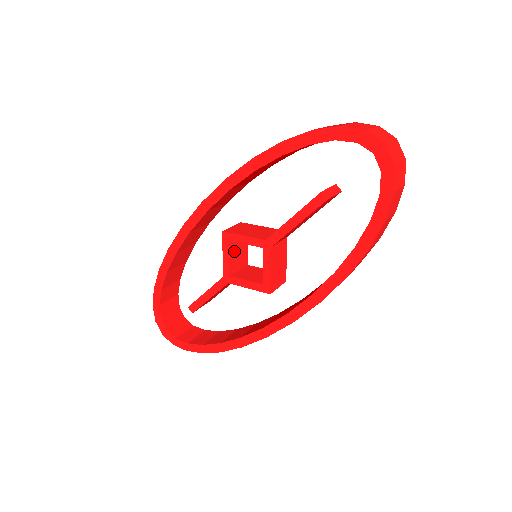
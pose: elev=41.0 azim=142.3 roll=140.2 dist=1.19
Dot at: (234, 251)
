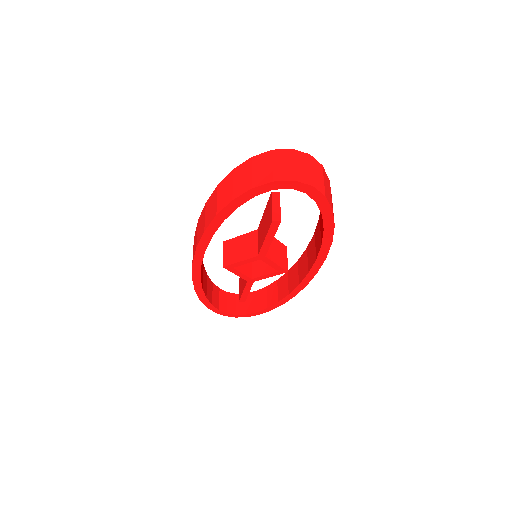
Dot at: (240, 266)
